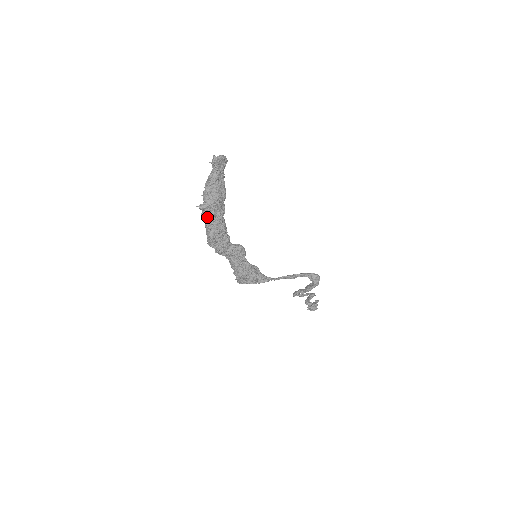
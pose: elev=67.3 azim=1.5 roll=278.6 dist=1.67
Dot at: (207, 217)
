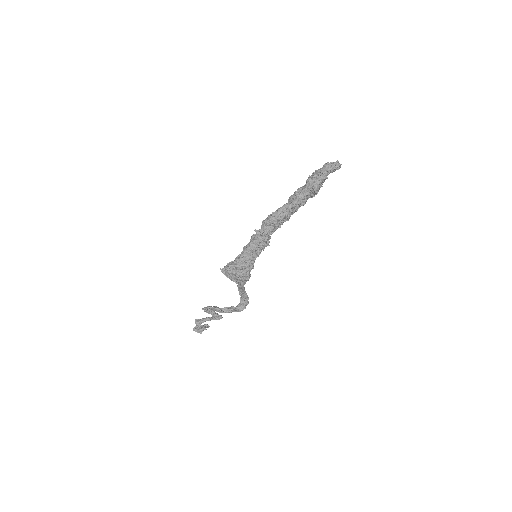
Dot at: (302, 200)
